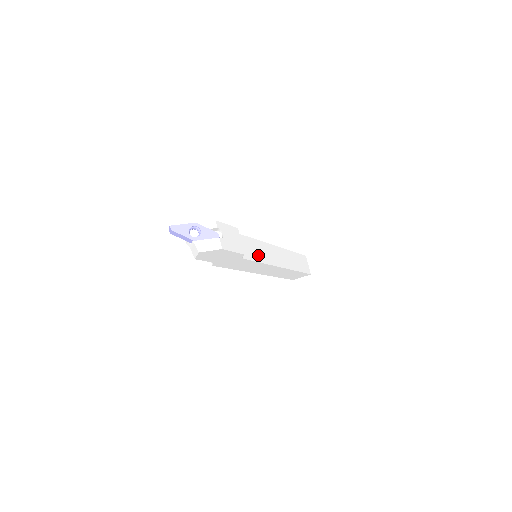
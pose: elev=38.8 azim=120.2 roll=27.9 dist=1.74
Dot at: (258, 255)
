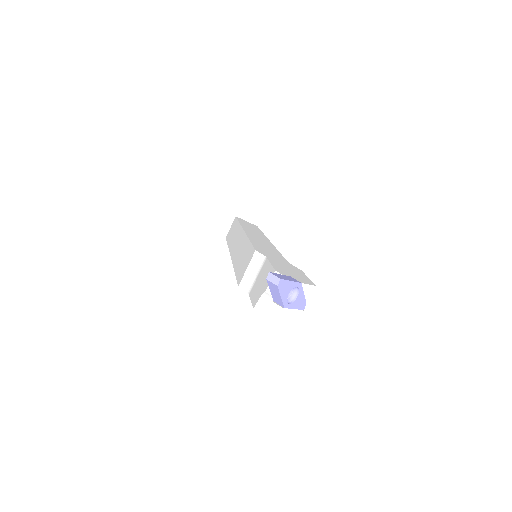
Dot at: occluded
